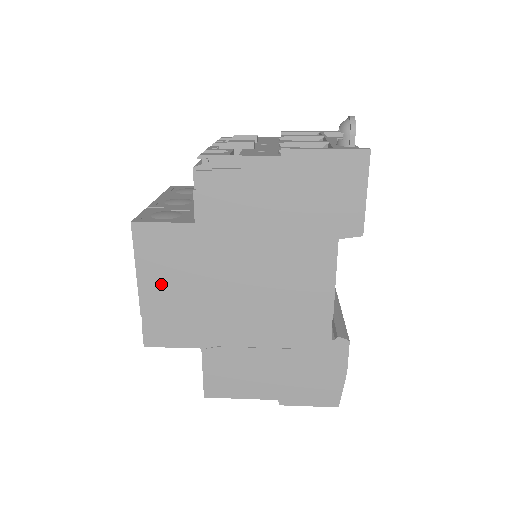
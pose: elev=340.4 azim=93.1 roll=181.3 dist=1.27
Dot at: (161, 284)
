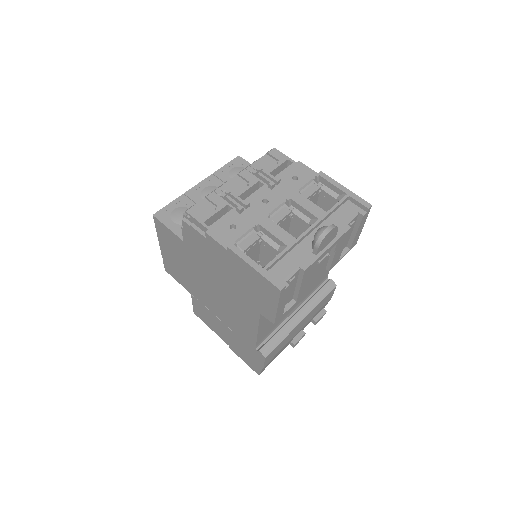
Dot at: (170, 253)
